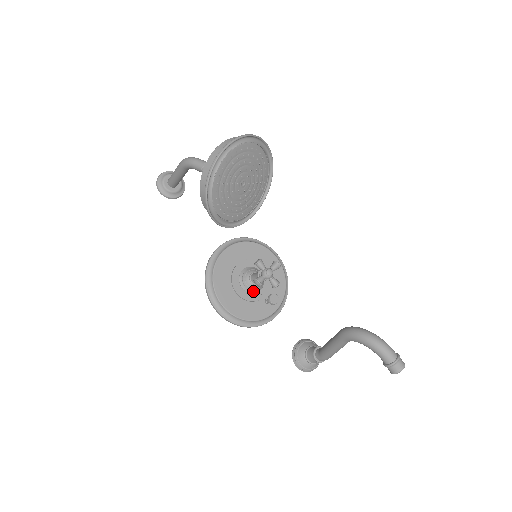
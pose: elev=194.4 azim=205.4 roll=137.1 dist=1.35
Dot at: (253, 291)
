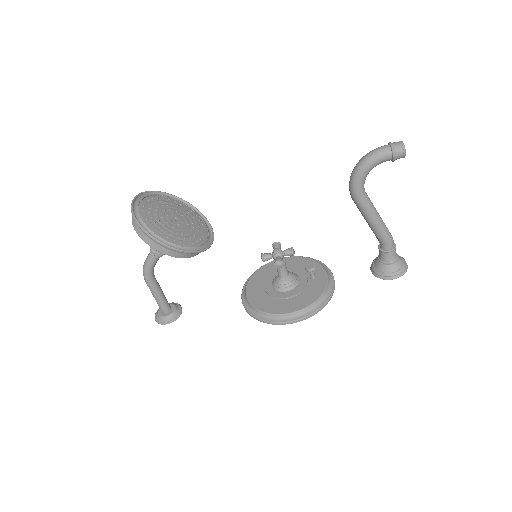
Dot at: (295, 284)
